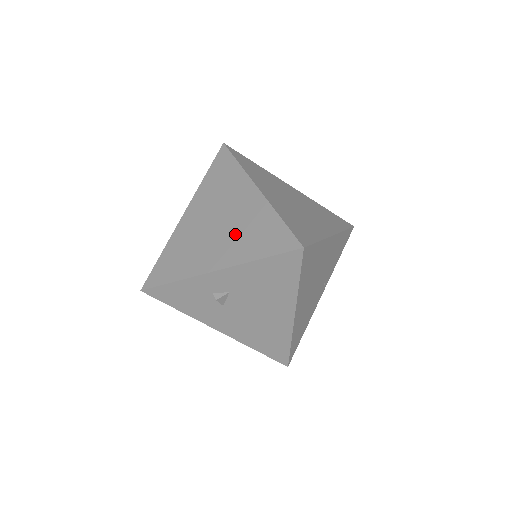
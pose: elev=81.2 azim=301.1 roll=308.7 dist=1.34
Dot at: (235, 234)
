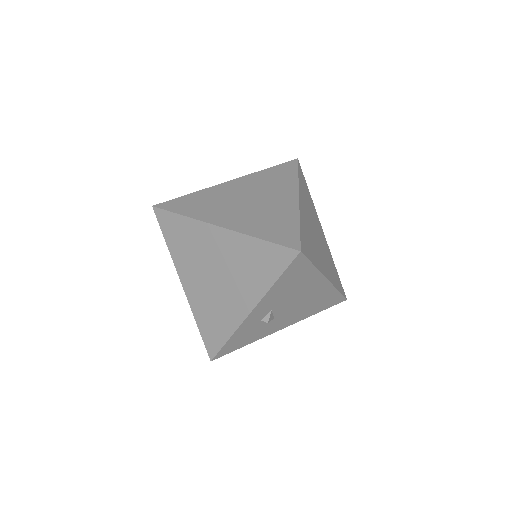
Dot at: (238, 275)
